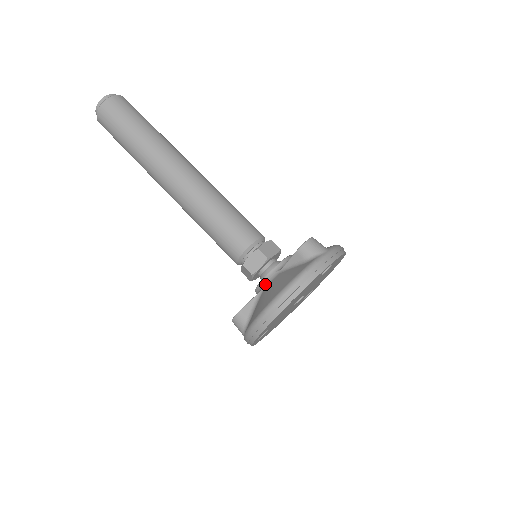
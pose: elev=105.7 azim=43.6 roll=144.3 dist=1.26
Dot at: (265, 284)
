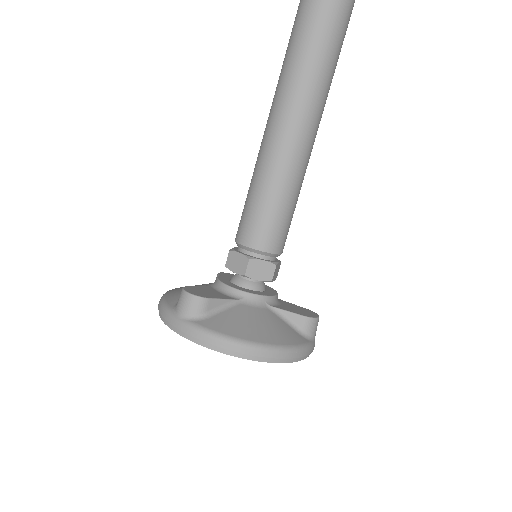
Dot at: (247, 300)
